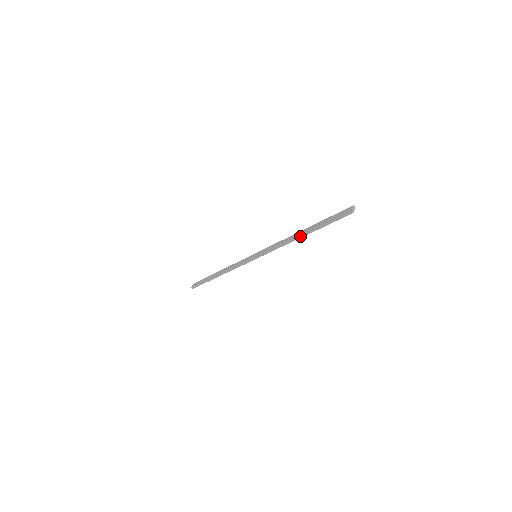
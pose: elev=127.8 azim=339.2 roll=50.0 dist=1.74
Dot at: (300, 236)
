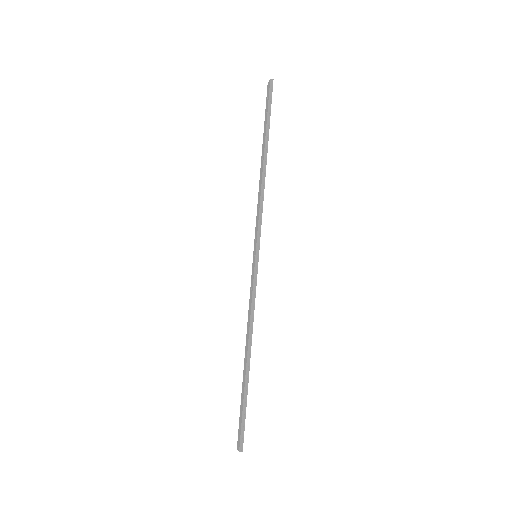
Dot at: (264, 159)
